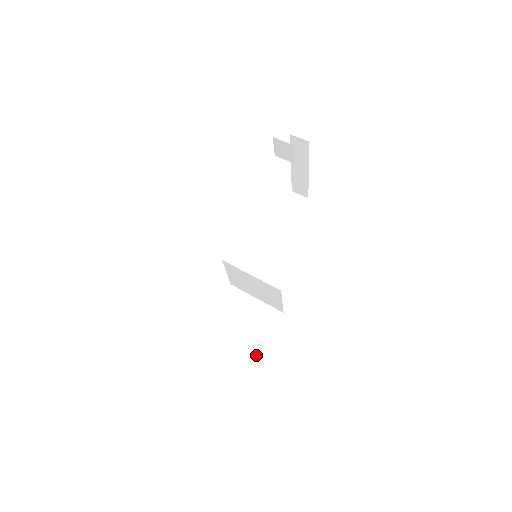
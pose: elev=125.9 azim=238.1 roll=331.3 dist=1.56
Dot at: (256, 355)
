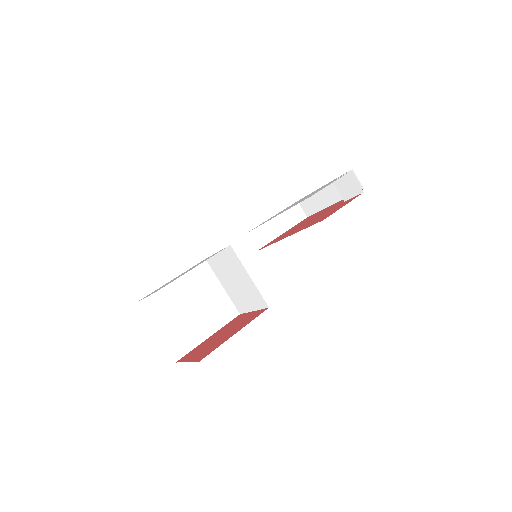
Dot at: (199, 343)
